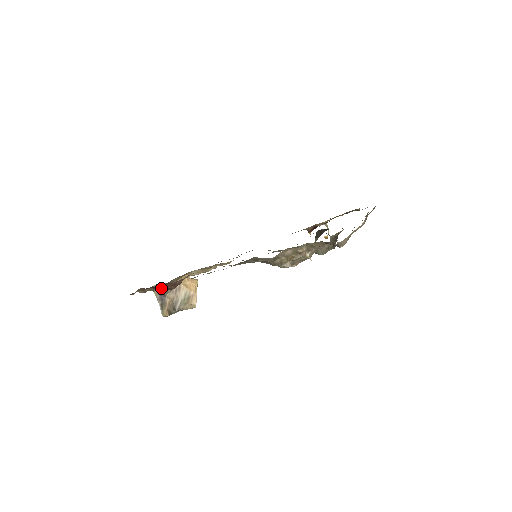
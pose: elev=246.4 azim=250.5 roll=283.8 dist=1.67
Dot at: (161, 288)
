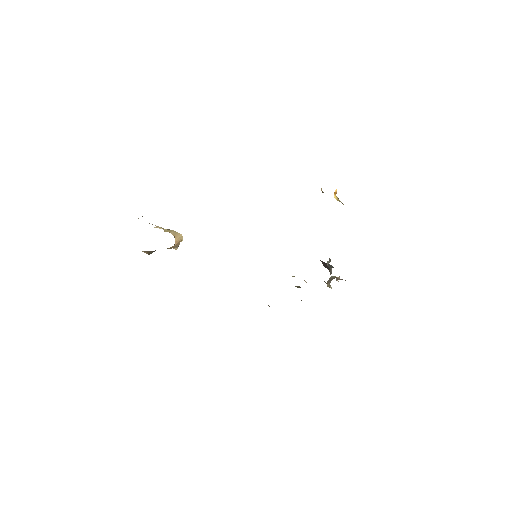
Dot at: occluded
